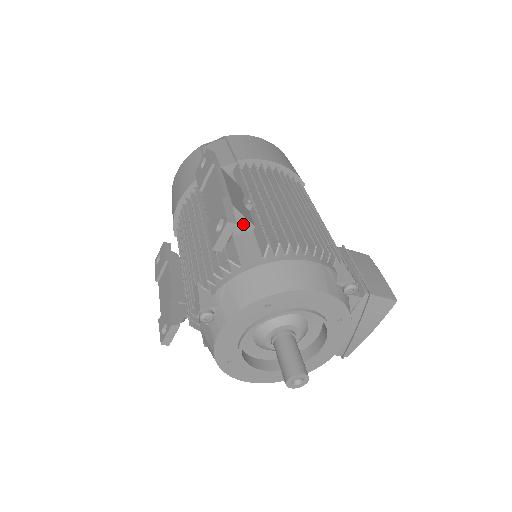
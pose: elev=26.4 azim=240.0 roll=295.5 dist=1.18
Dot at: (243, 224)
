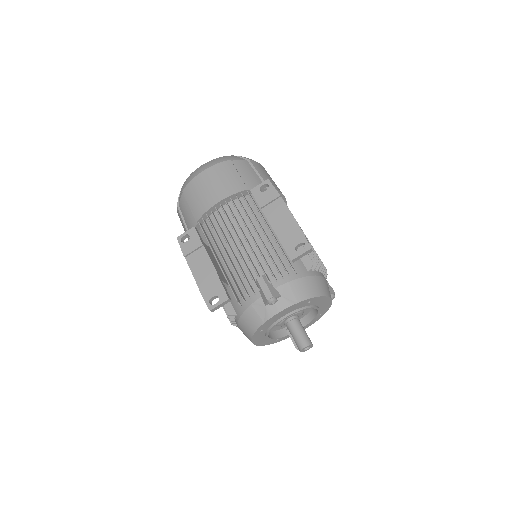
Dot at: occluded
